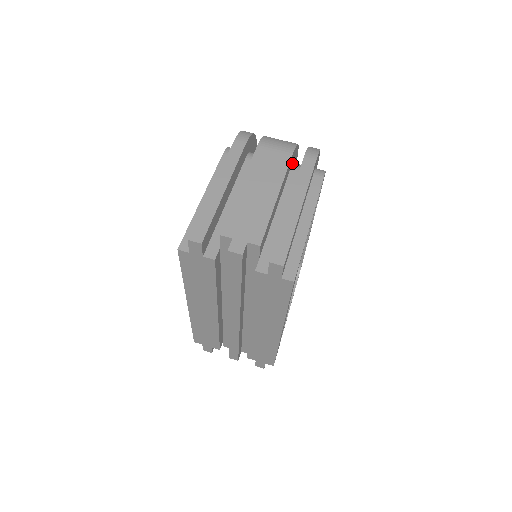
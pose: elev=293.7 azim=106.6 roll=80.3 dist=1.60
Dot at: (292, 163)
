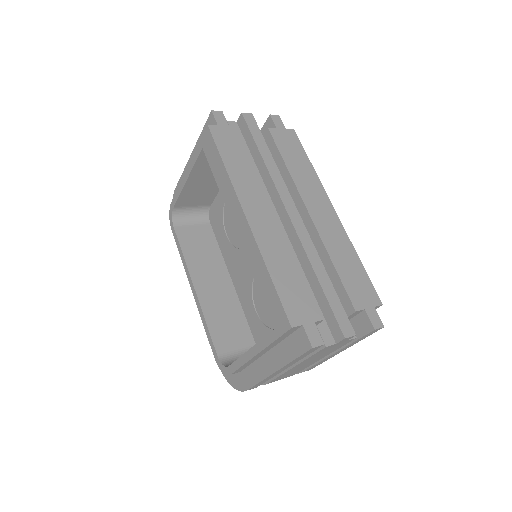
Dot at: occluded
